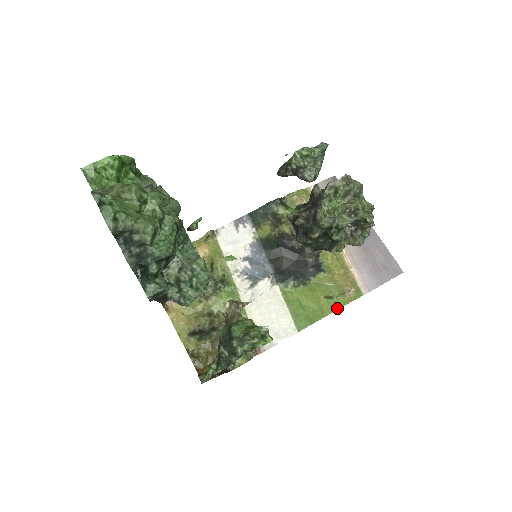
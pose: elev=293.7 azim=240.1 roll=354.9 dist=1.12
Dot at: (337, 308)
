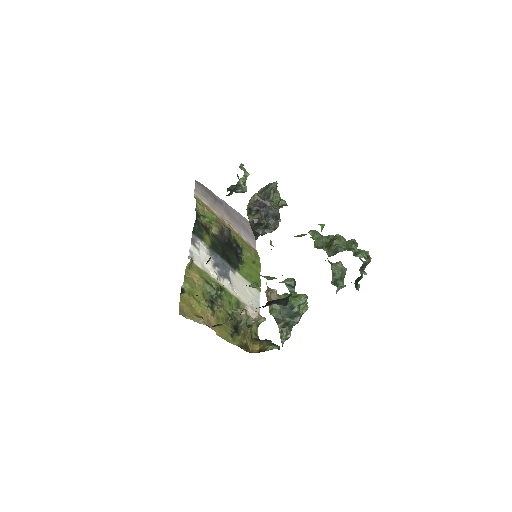
Dot at: (260, 266)
